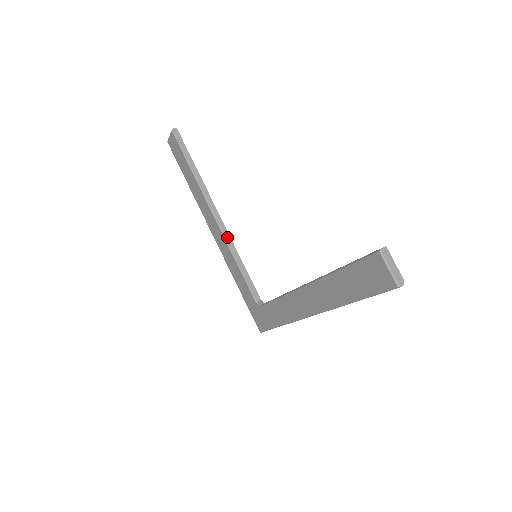
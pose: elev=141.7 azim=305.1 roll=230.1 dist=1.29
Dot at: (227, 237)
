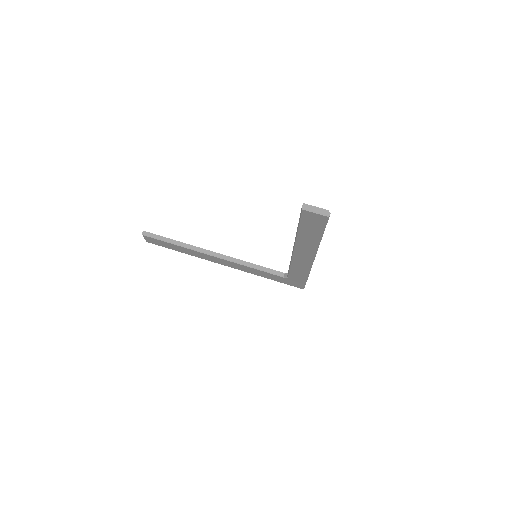
Dot at: (232, 260)
